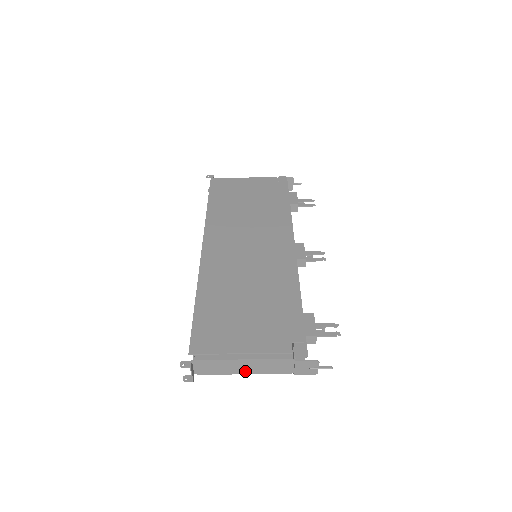
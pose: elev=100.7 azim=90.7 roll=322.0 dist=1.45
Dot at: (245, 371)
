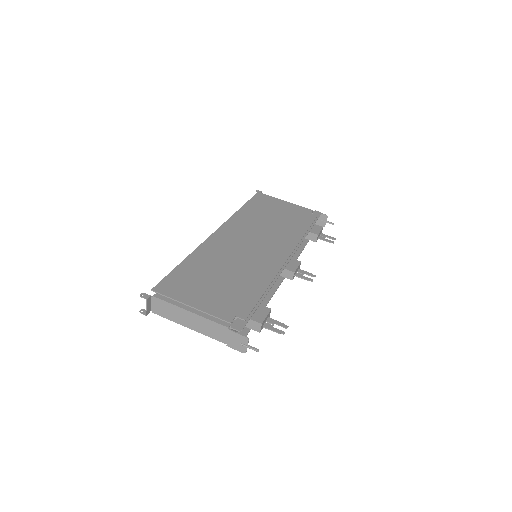
Dot at: (189, 325)
